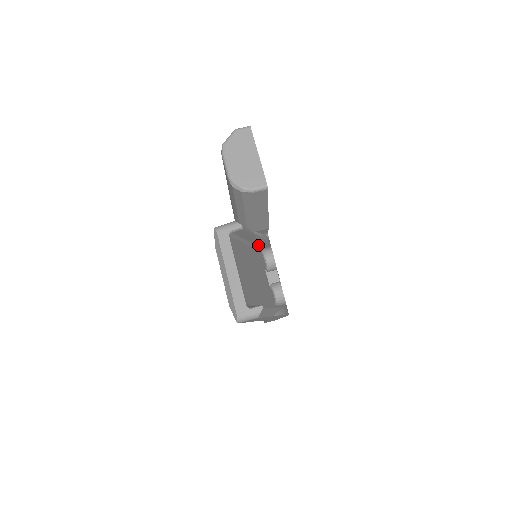
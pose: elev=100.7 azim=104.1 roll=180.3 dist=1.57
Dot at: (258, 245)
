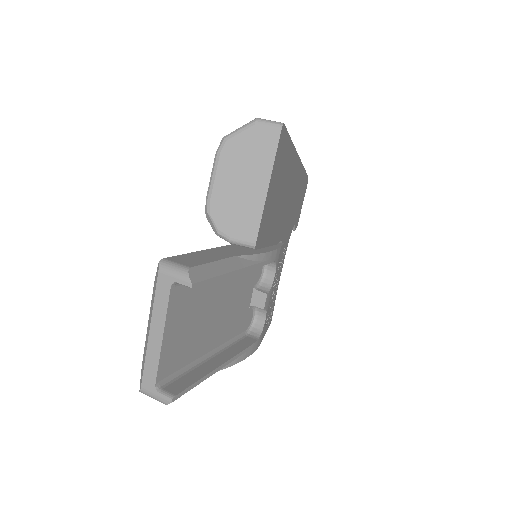
Dot at: occluded
